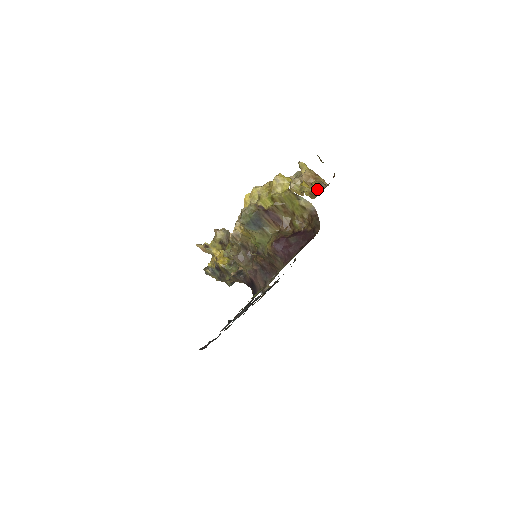
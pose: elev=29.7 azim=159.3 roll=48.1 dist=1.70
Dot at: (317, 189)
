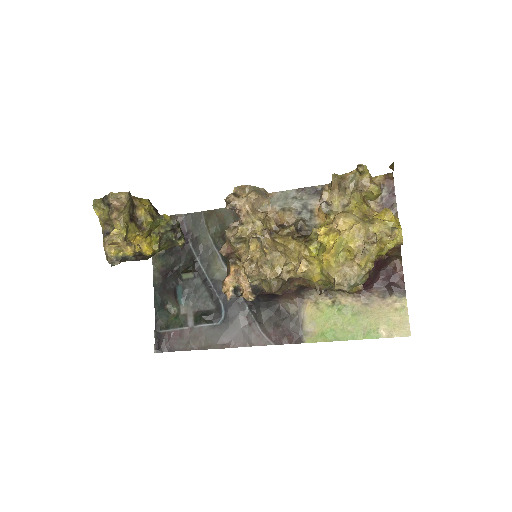
Dot at: (375, 198)
